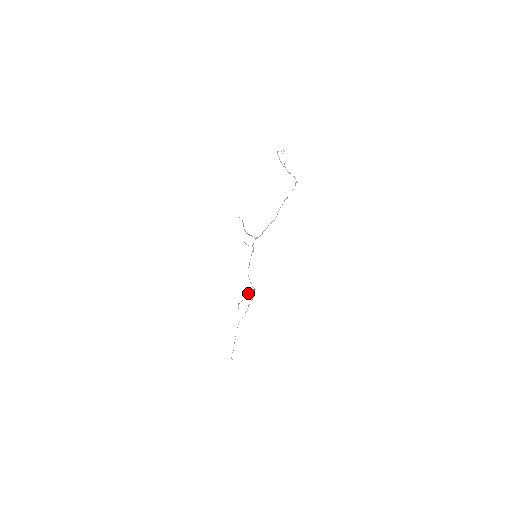
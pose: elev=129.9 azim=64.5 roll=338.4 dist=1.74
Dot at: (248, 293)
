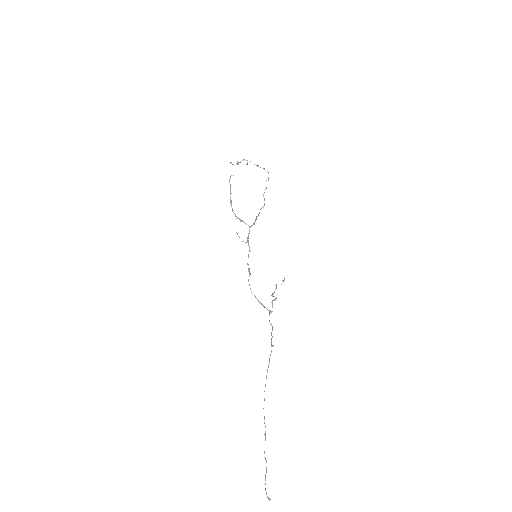
Dot at: (272, 296)
